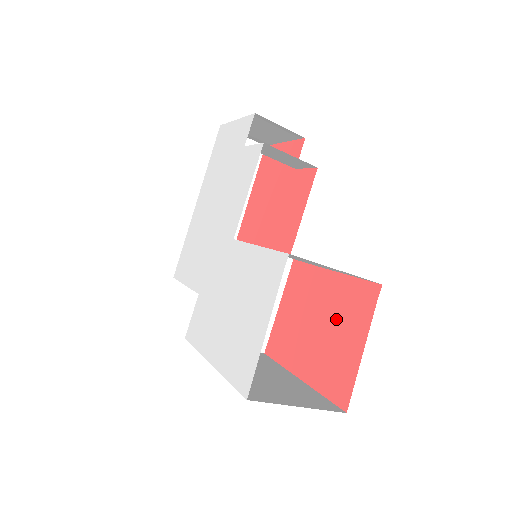
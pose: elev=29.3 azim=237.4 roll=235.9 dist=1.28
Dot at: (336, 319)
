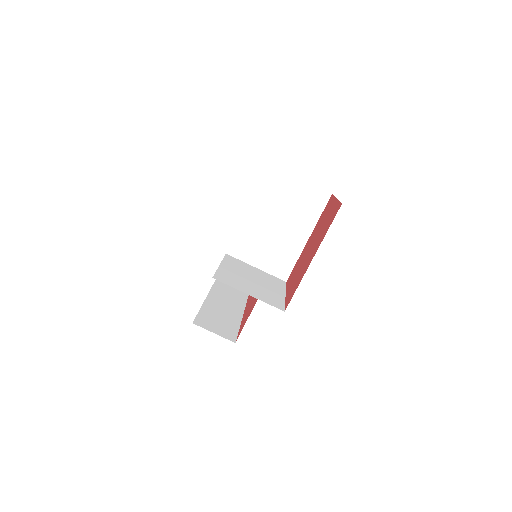
Dot at: (319, 227)
